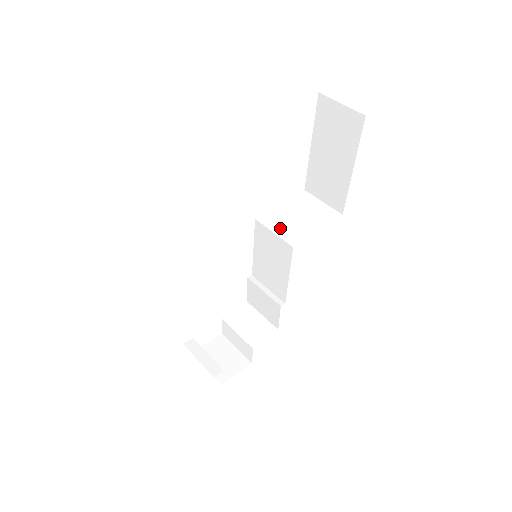
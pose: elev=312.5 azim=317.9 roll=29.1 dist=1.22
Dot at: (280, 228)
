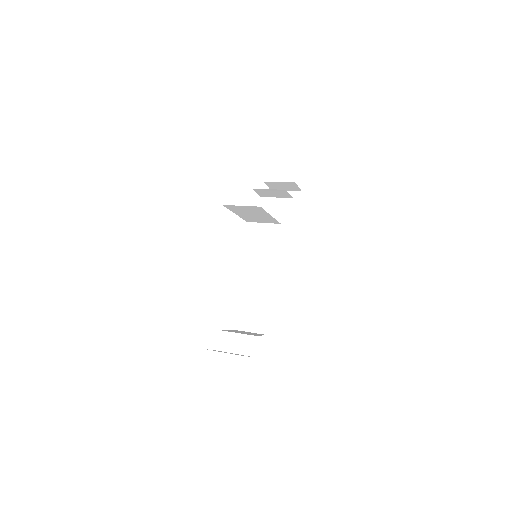
Dot at: occluded
